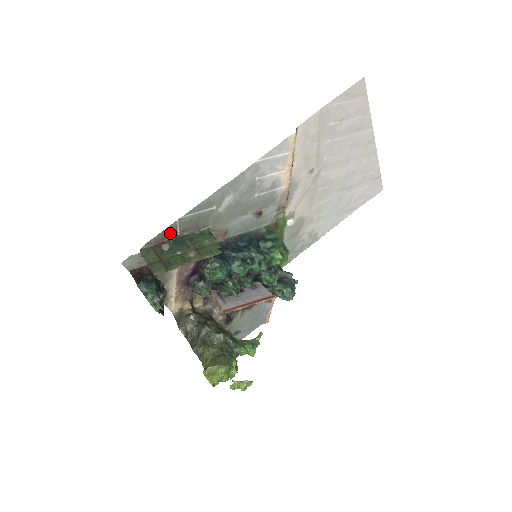
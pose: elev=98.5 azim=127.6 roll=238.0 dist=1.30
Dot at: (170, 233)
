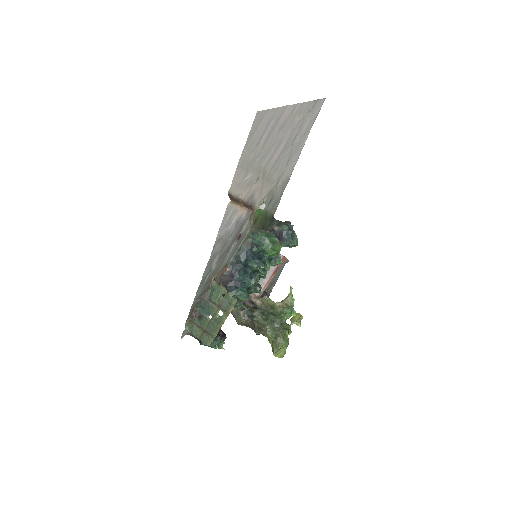
Dot at: (194, 307)
